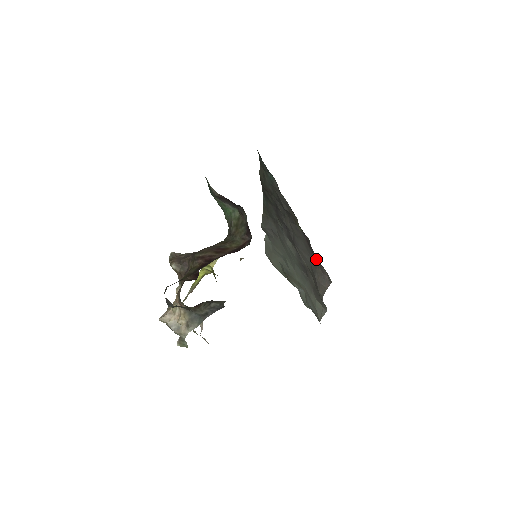
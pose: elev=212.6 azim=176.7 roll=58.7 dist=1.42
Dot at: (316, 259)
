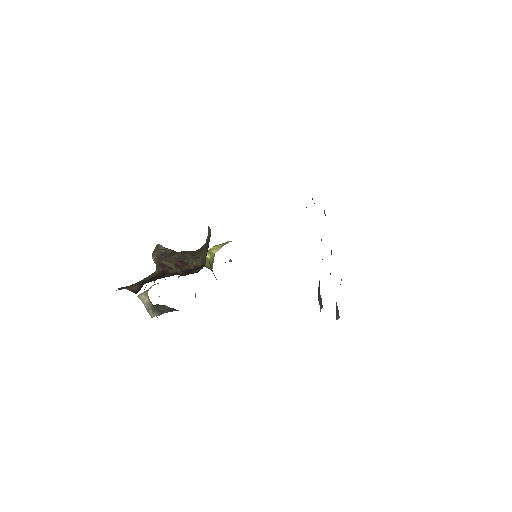
Dot at: occluded
